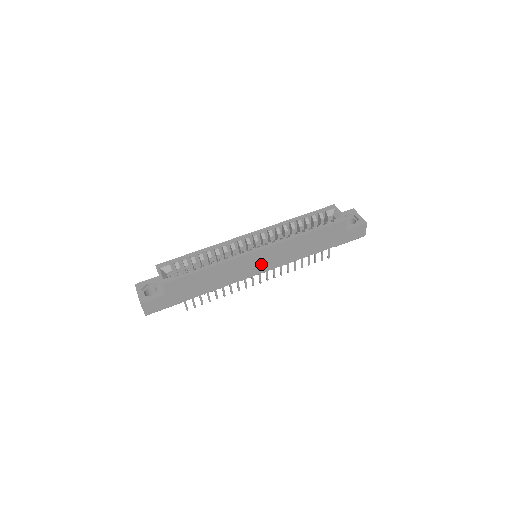
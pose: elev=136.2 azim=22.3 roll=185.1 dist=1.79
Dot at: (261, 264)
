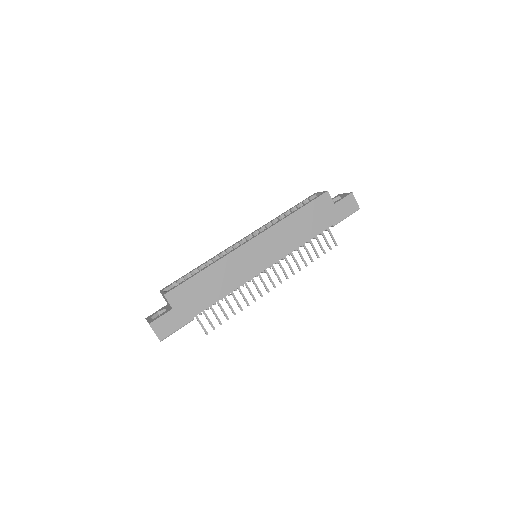
Dot at: (261, 257)
